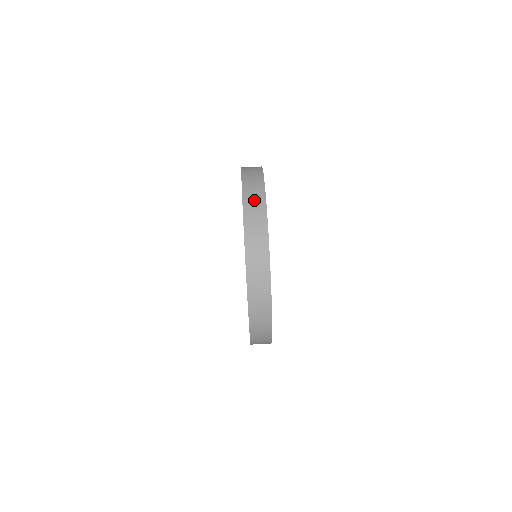
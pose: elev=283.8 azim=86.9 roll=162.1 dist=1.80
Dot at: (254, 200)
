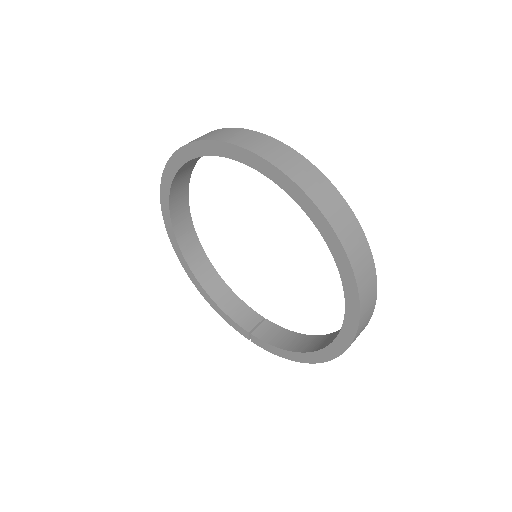
Dot at: (252, 140)
